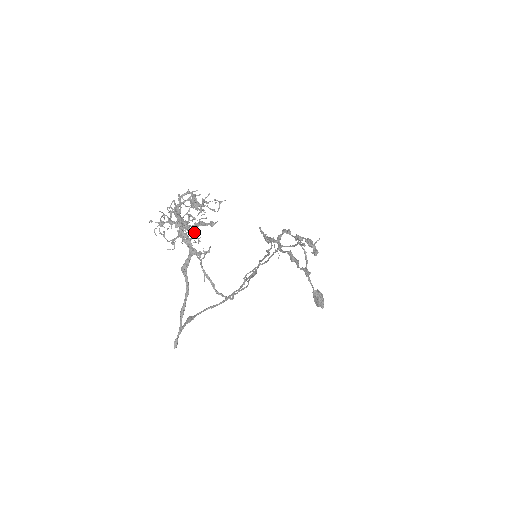
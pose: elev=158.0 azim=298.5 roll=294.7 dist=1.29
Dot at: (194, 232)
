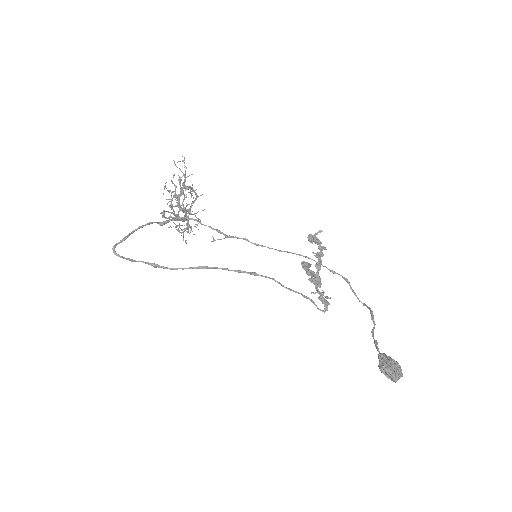
Dot at: occluded
